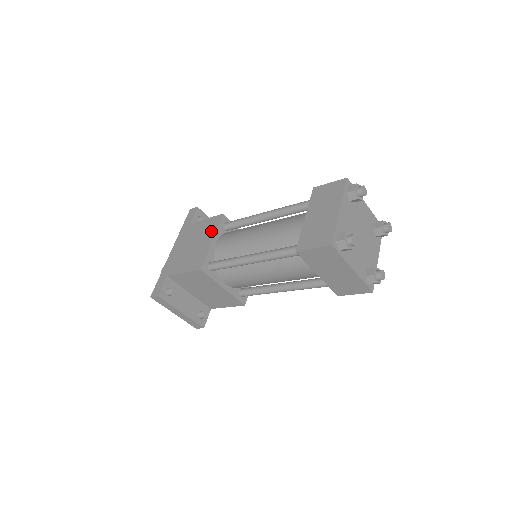
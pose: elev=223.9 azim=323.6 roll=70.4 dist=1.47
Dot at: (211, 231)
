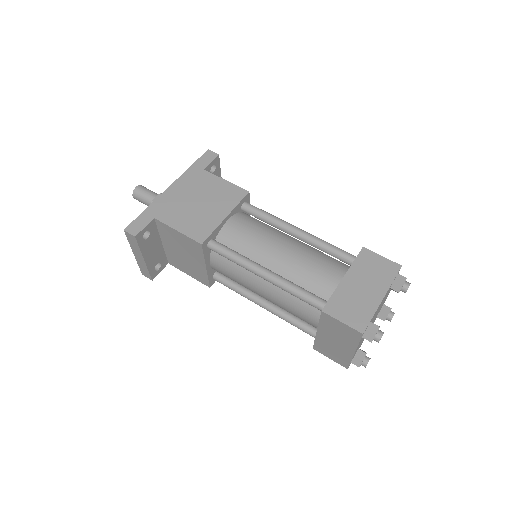
Dot at: (228, 203)
